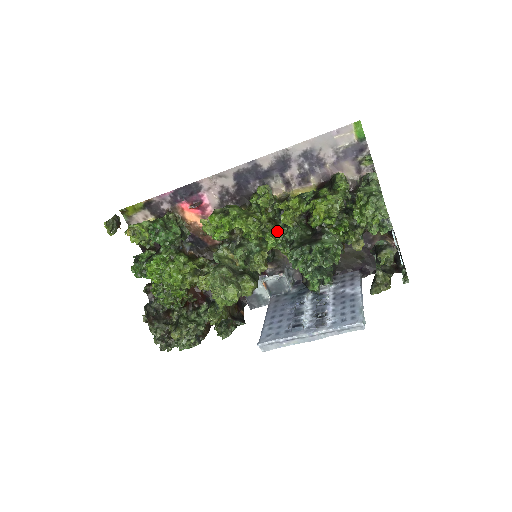
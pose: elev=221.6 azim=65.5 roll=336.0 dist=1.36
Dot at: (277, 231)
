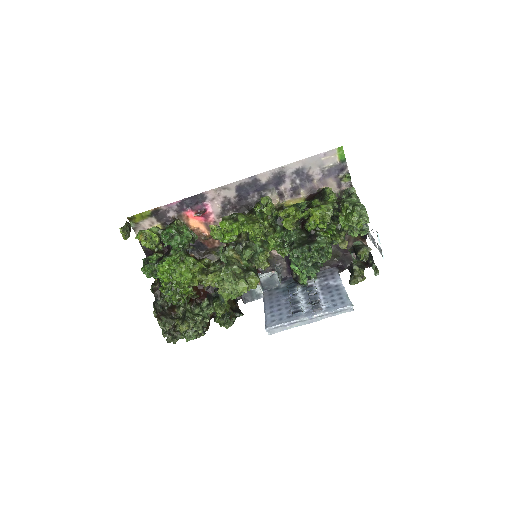
Dot at: (276, 234)
